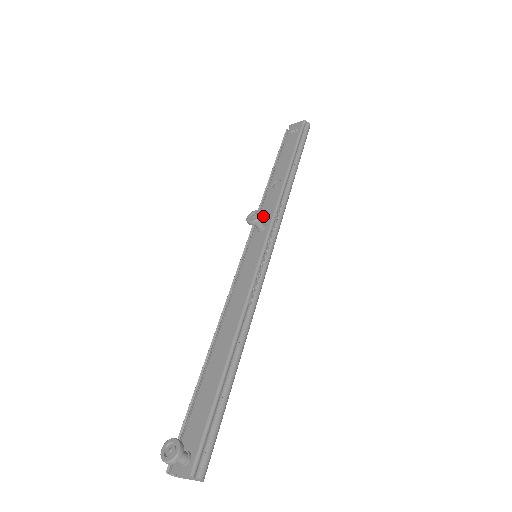
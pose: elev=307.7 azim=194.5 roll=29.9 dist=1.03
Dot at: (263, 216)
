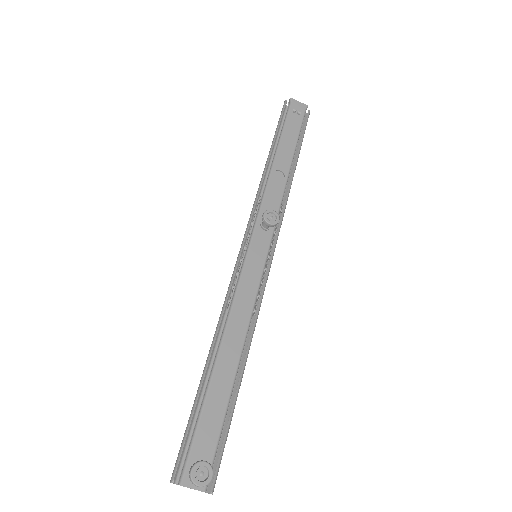
Dot at: occluded
